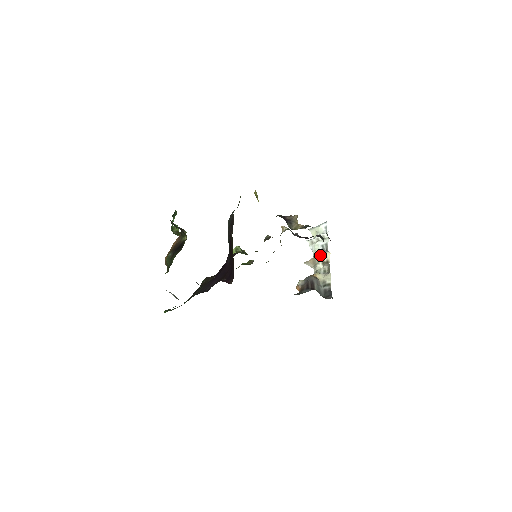
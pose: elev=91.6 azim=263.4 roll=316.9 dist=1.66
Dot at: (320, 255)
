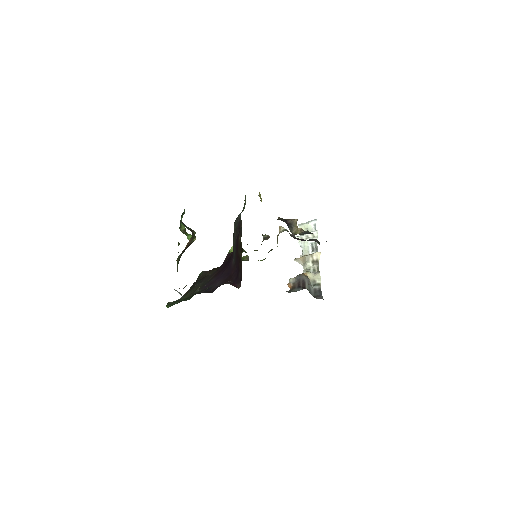
Dot at: (310, 254)
